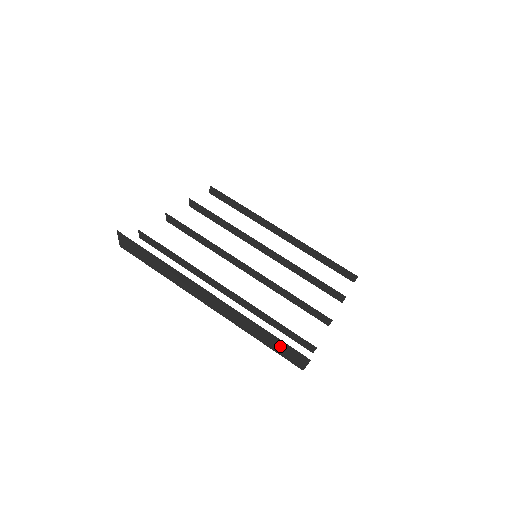
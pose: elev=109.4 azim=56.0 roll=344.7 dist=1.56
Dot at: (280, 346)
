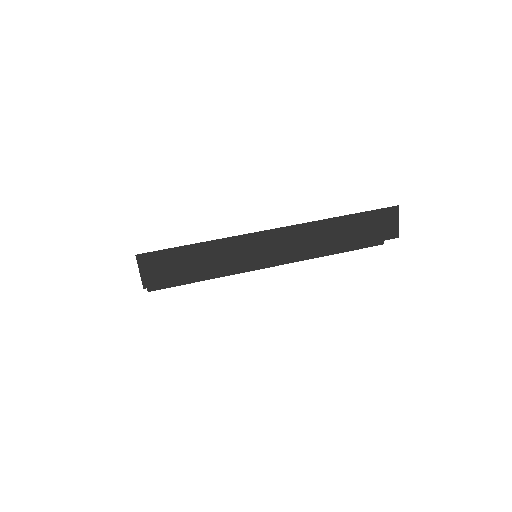
Dot at: (367, 225)
